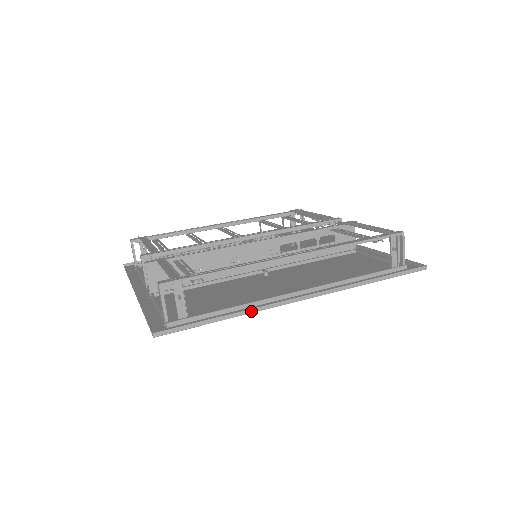
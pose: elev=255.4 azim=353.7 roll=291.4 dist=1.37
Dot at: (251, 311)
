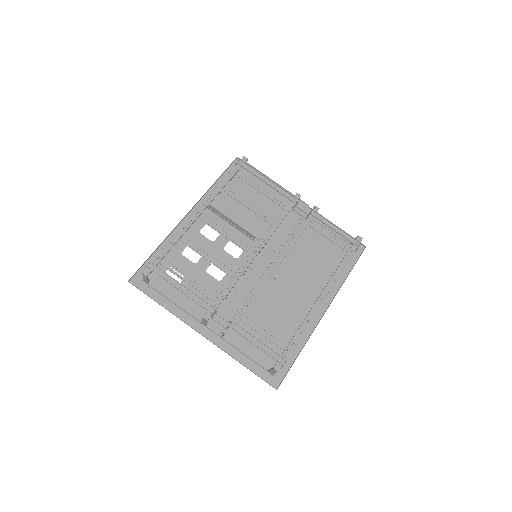
Dot at: occluded
